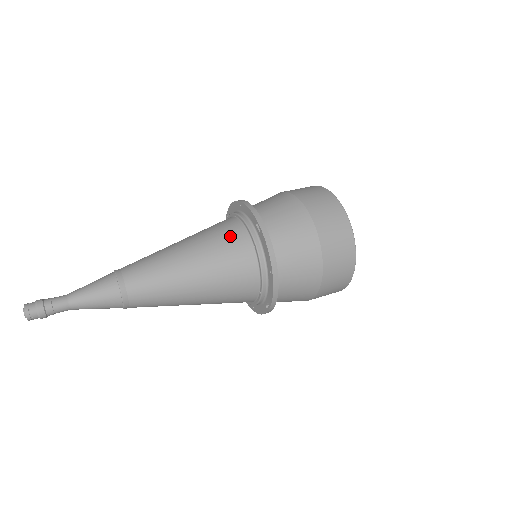
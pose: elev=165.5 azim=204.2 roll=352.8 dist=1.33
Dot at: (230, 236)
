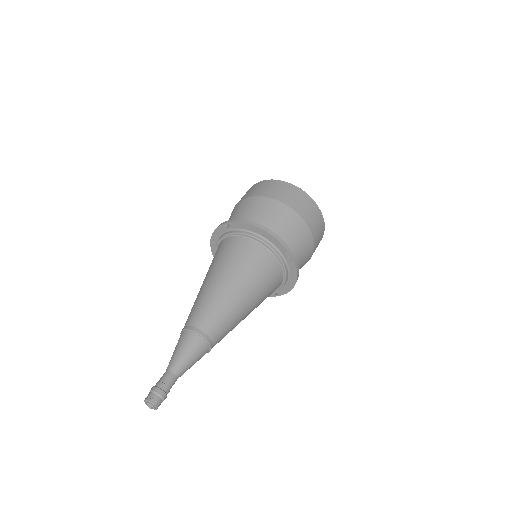
Dot at: (265, 265)
